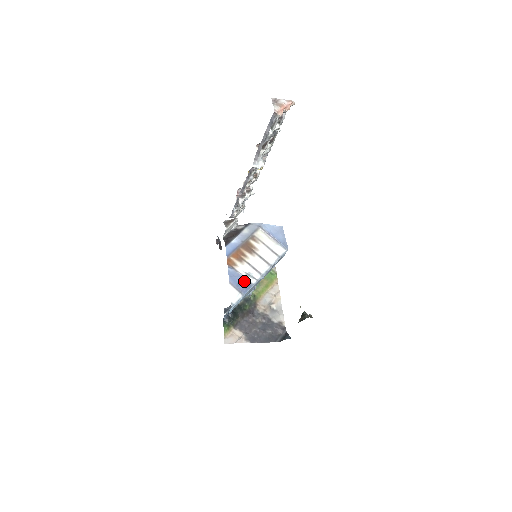
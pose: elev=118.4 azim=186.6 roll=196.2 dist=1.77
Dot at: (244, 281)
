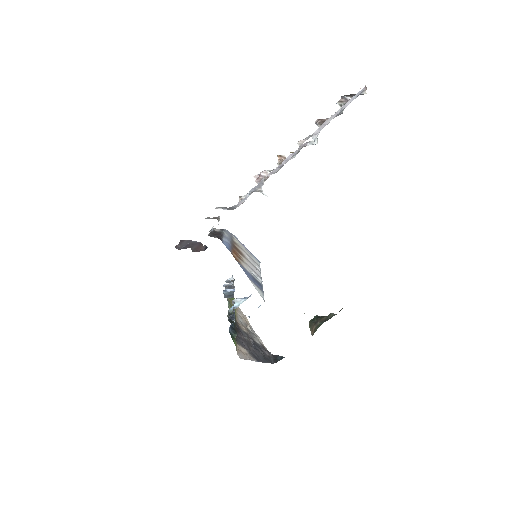
Dot at: (255, 280)
